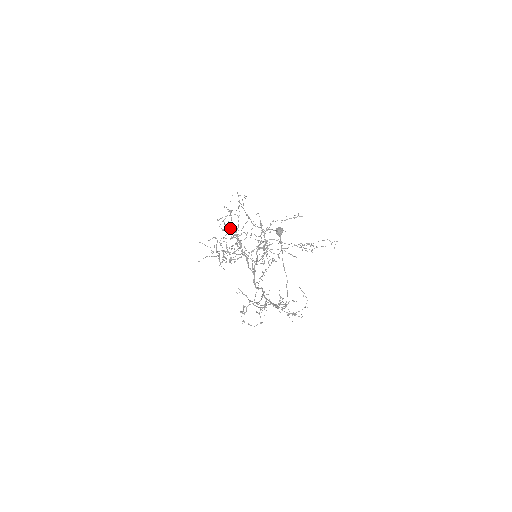
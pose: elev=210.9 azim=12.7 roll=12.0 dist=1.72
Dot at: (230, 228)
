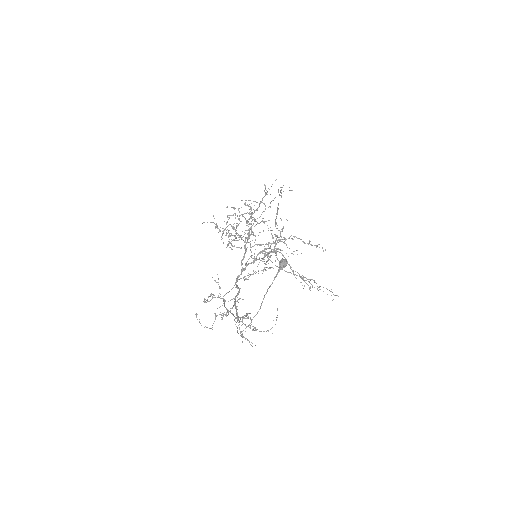
Dot at: (250, 214)
